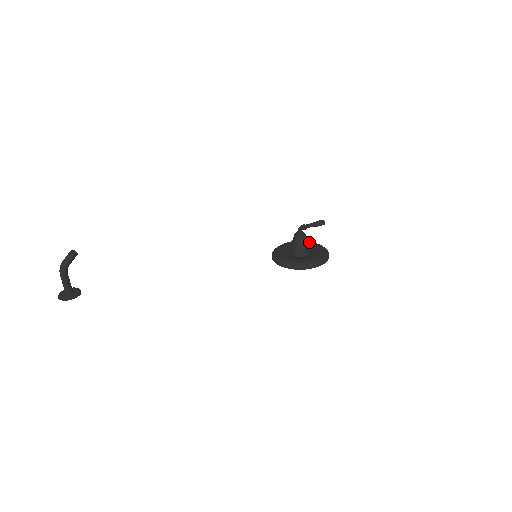
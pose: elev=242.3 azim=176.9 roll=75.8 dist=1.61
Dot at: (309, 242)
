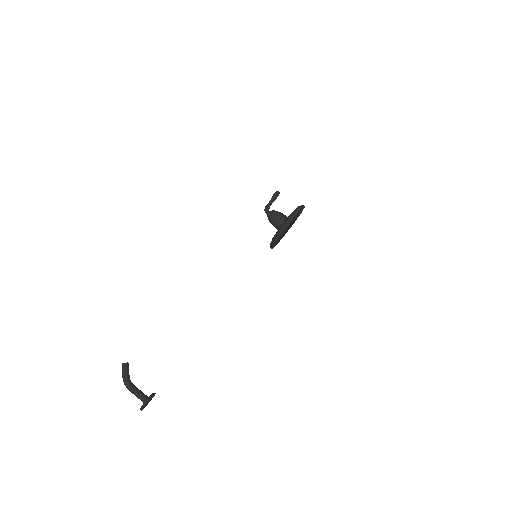
Dot at: occluded
